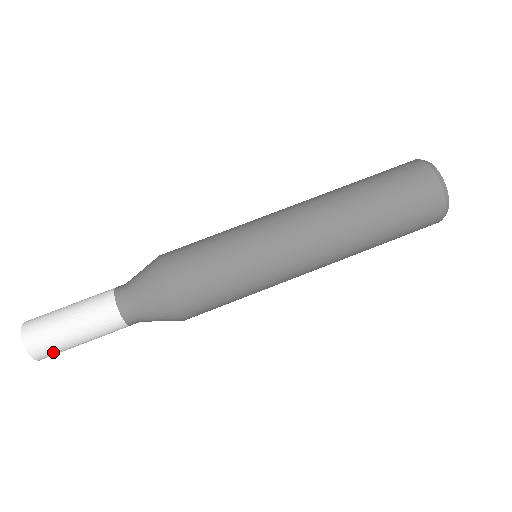
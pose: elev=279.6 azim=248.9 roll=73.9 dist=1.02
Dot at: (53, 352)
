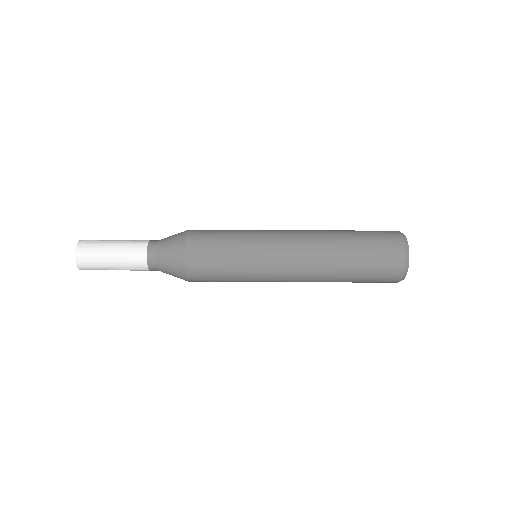
Dot at: (90, 263)
